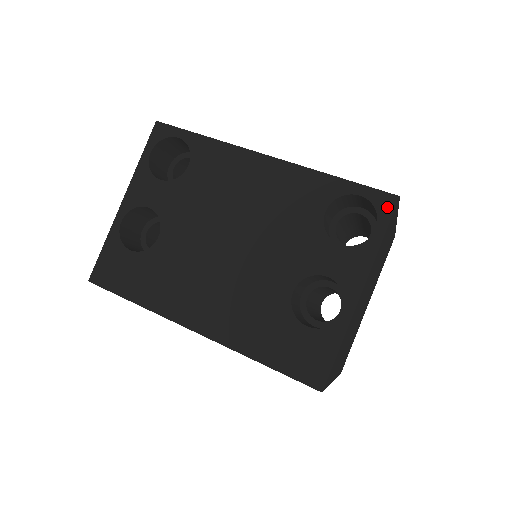
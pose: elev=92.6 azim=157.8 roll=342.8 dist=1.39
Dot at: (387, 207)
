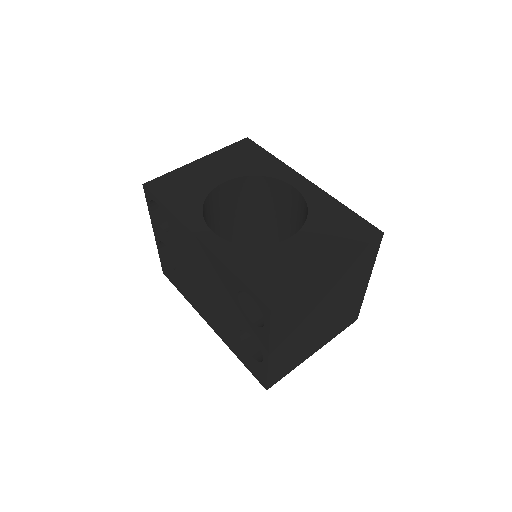
Dot at: (266, 313)
